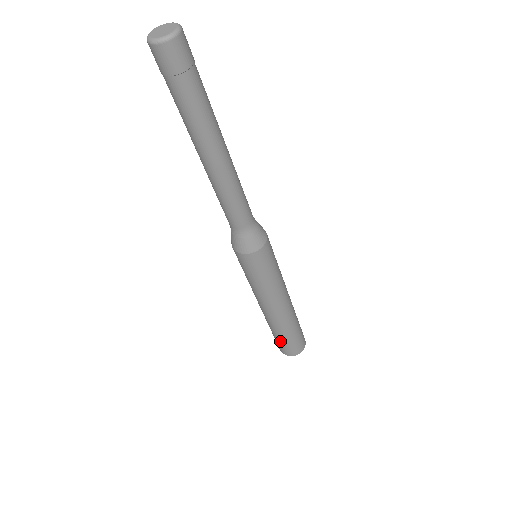
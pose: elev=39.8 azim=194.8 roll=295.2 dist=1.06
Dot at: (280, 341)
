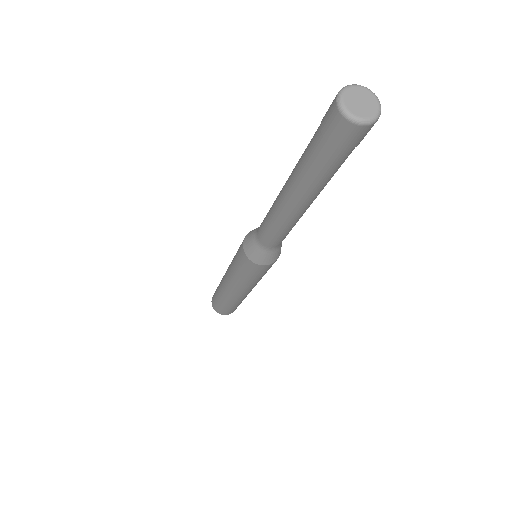
Dot at: (225, 307)
